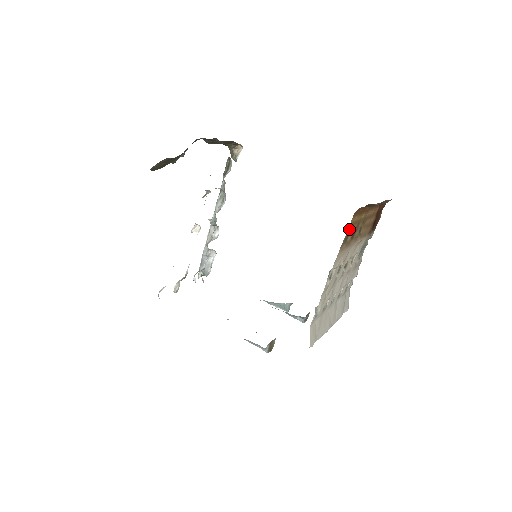
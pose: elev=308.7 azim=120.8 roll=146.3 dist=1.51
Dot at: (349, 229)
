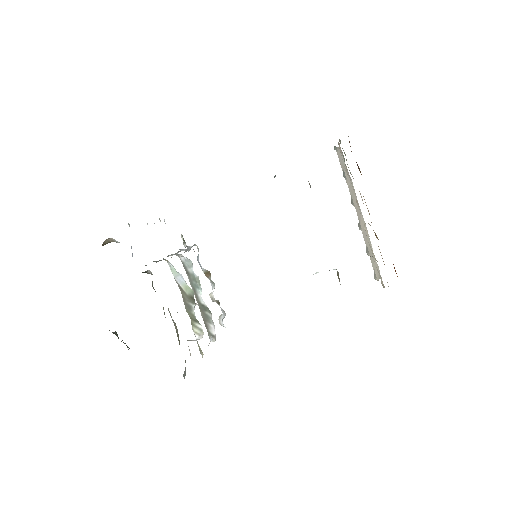
Dot at: occluded
